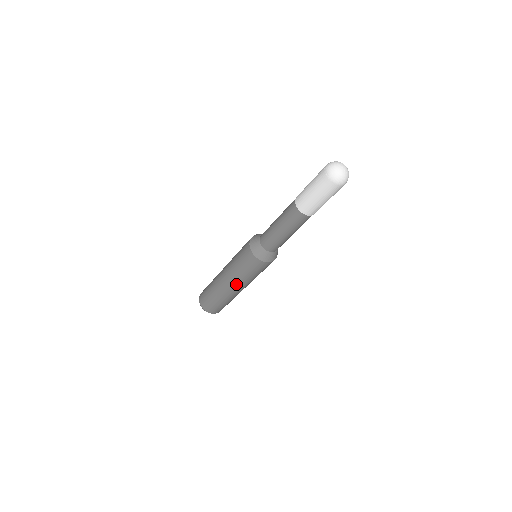
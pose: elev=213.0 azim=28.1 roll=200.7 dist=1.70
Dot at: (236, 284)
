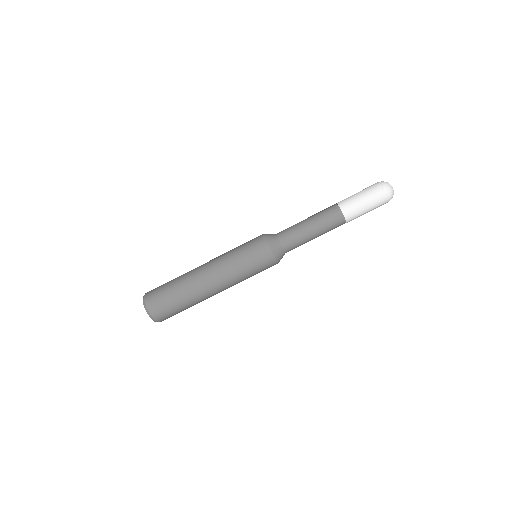
Dot at: (223, 280)
